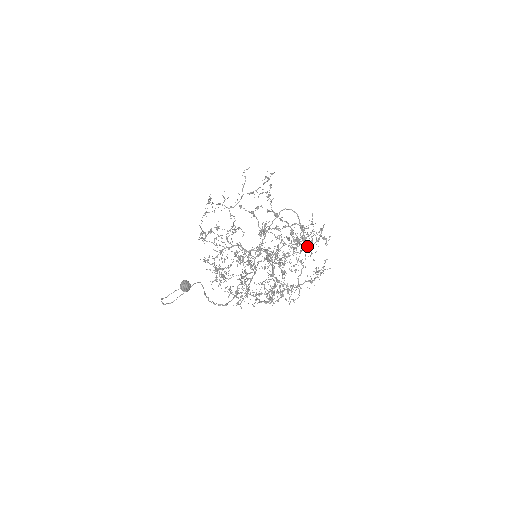
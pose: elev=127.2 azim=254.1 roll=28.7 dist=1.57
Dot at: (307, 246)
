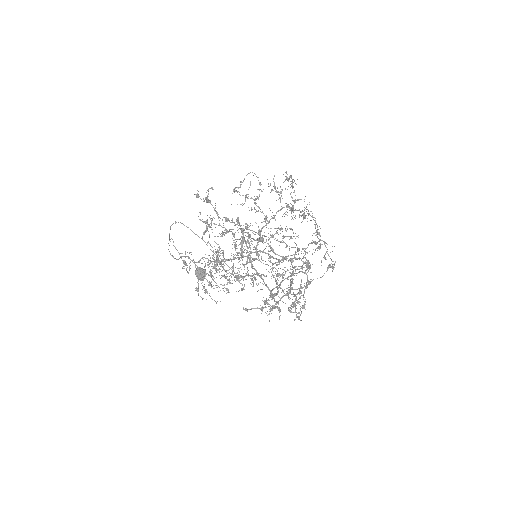
Dot at: occluded
